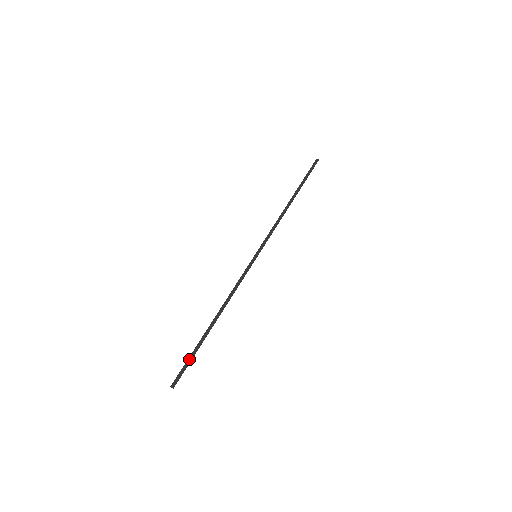
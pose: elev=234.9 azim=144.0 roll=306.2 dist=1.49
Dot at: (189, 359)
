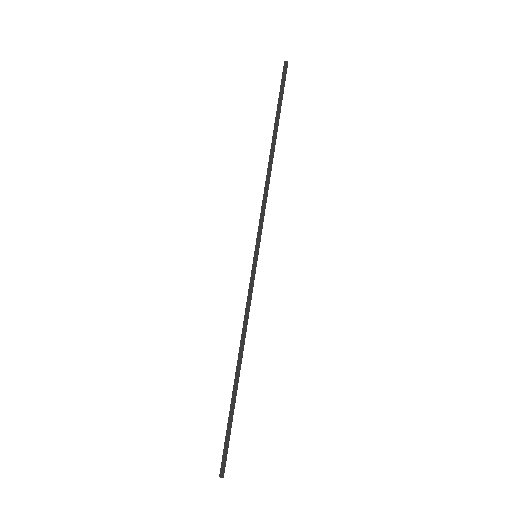
Dot at: (227, 434)
